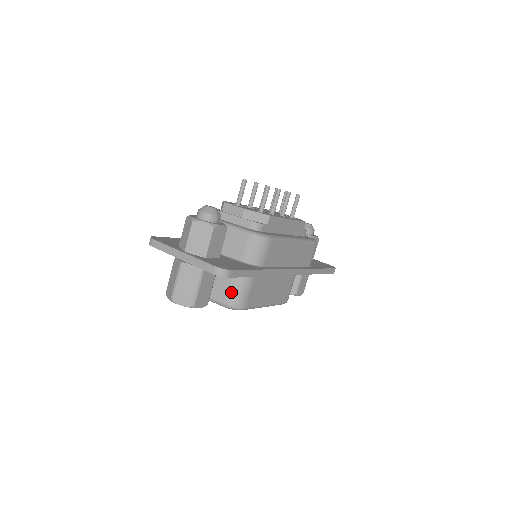
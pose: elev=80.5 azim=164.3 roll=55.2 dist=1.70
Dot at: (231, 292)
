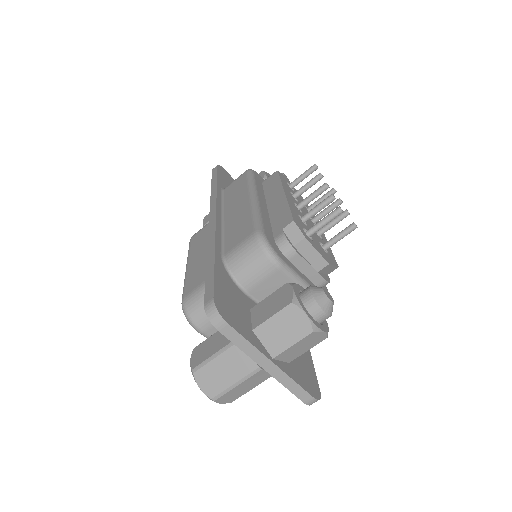
Dot at: occluded
